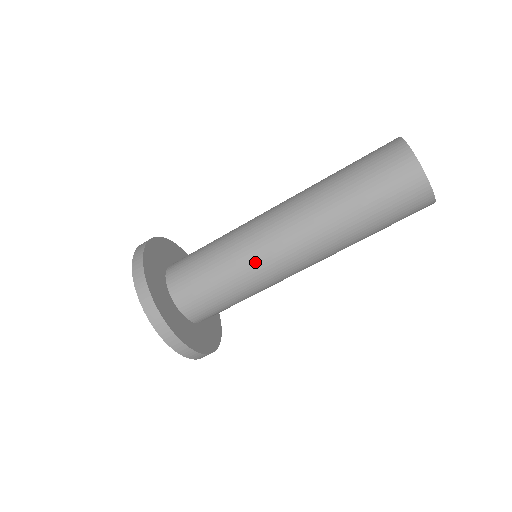
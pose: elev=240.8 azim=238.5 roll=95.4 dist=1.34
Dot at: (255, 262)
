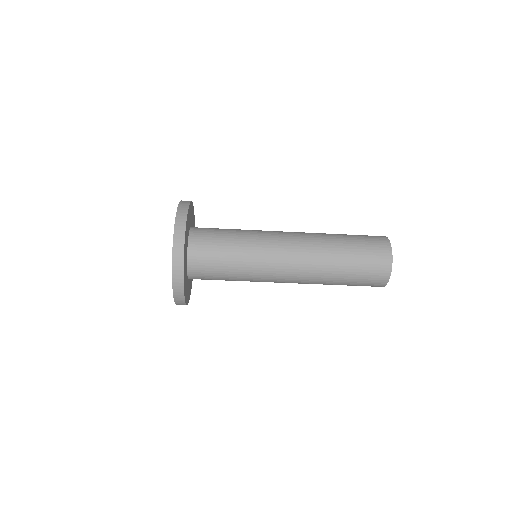
Dot at: (262, 246)
